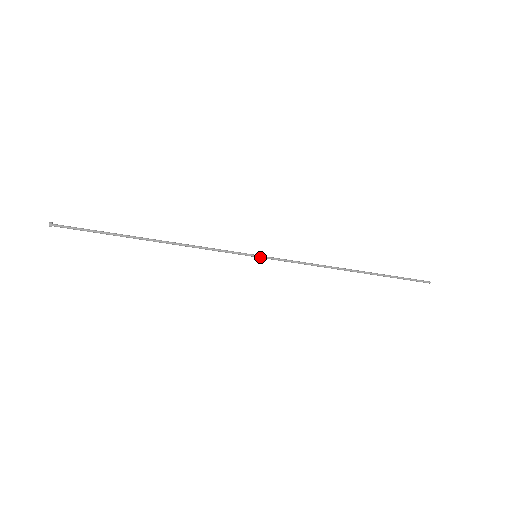
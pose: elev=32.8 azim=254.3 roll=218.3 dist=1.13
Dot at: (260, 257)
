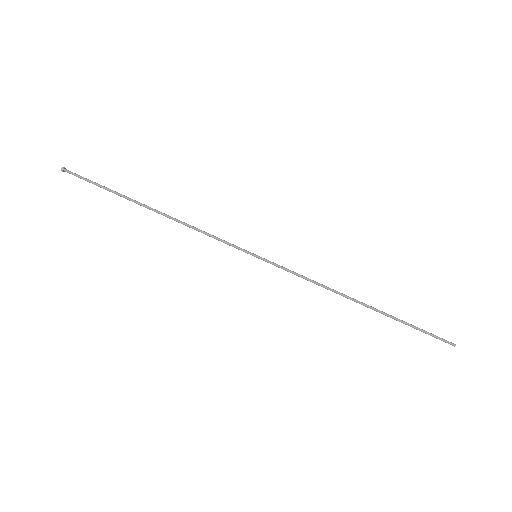
Dot at: (260, 258)
